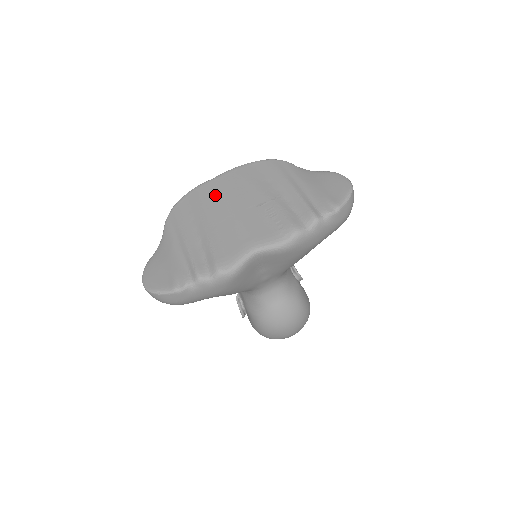
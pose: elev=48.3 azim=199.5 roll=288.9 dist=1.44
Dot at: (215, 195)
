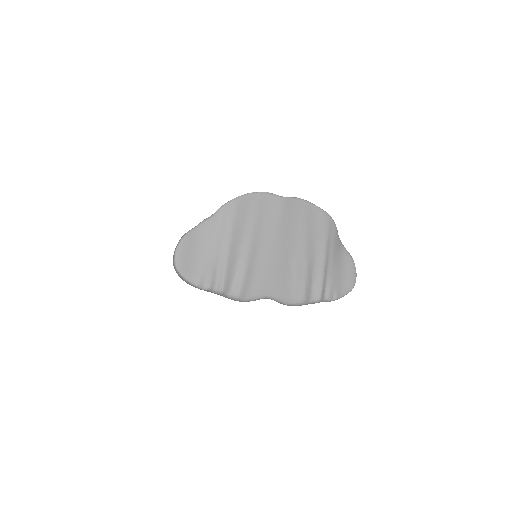
Dot at: (274, 218)
